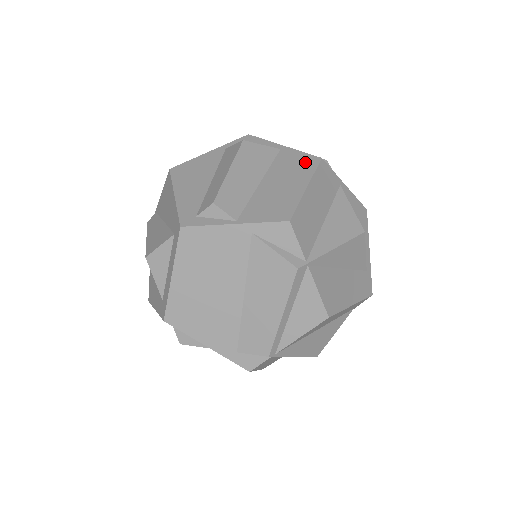
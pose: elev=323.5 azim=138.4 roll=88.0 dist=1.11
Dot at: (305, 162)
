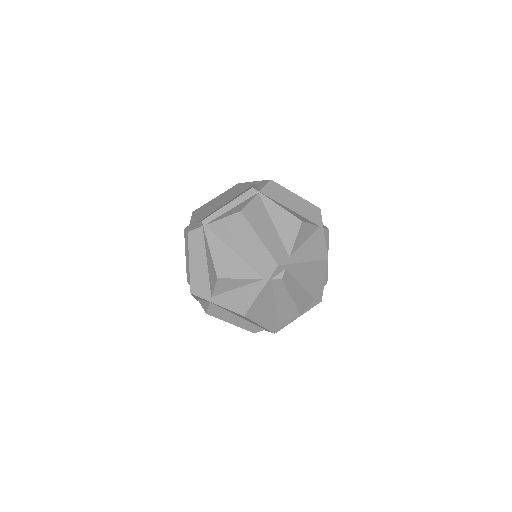
Dot at: occluded
